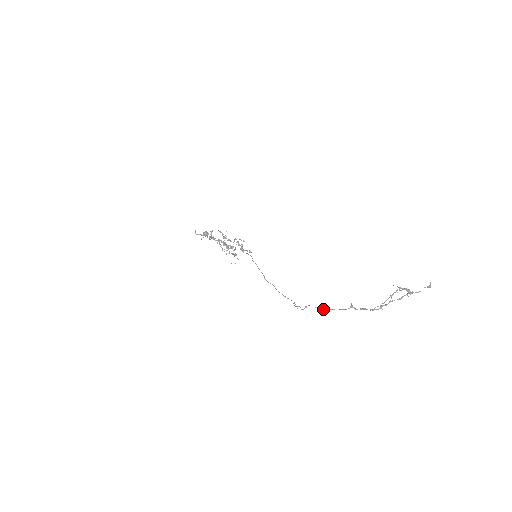
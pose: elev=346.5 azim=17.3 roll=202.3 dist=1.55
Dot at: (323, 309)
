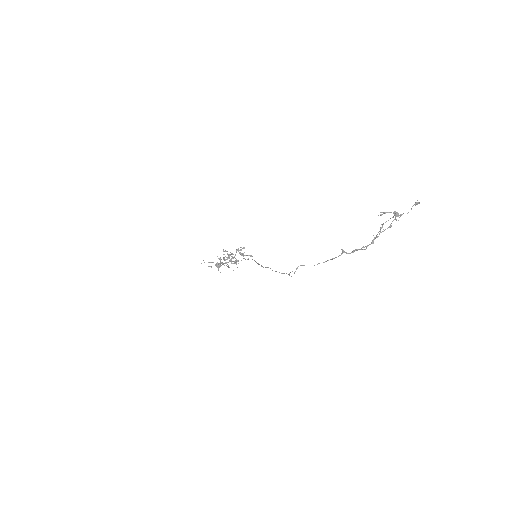
Dot at: occluded
